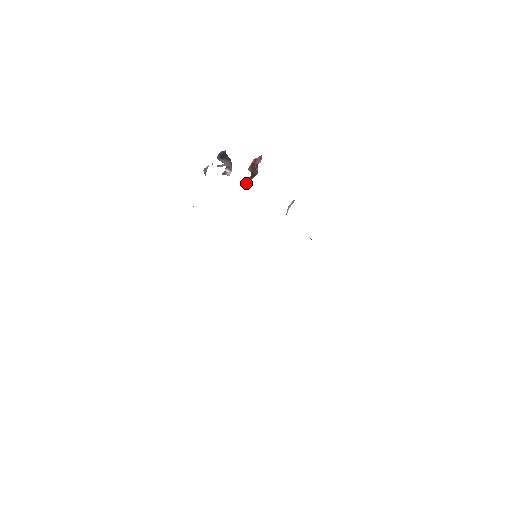
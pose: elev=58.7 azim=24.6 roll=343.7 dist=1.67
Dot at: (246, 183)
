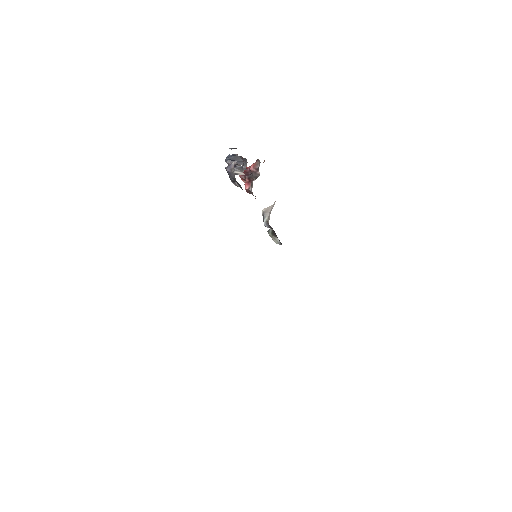
Dot at: (246, 186)
